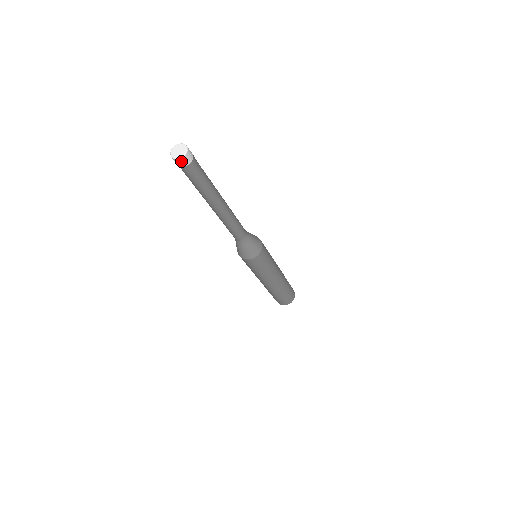
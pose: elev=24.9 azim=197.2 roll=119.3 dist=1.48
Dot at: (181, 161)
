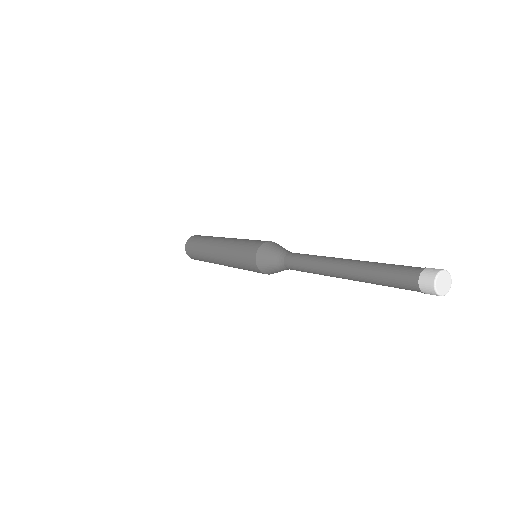
Dot at: (438, 295)
